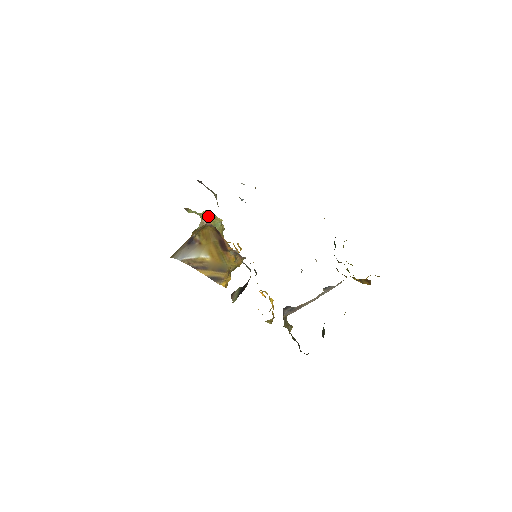
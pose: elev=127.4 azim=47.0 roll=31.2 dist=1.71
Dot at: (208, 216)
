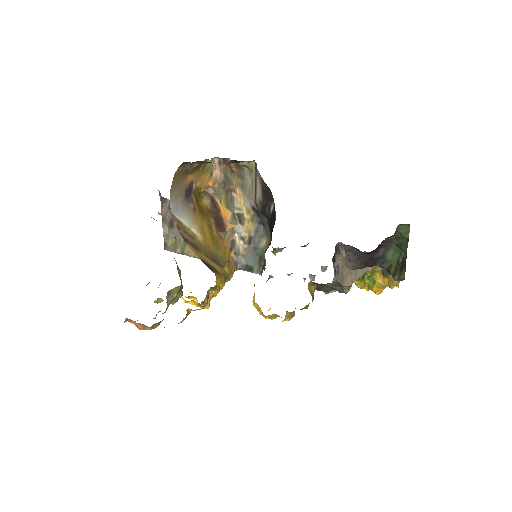
Dot at: occluded
